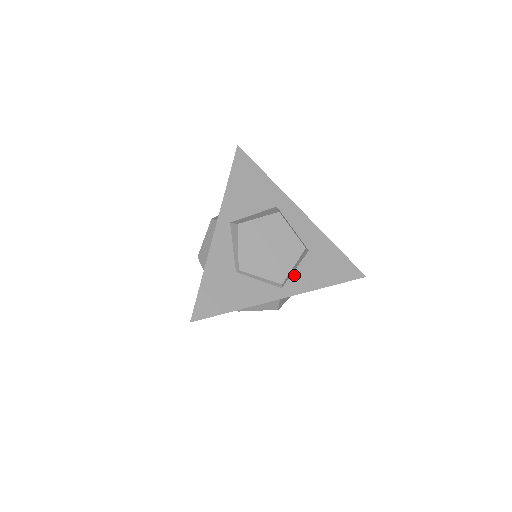
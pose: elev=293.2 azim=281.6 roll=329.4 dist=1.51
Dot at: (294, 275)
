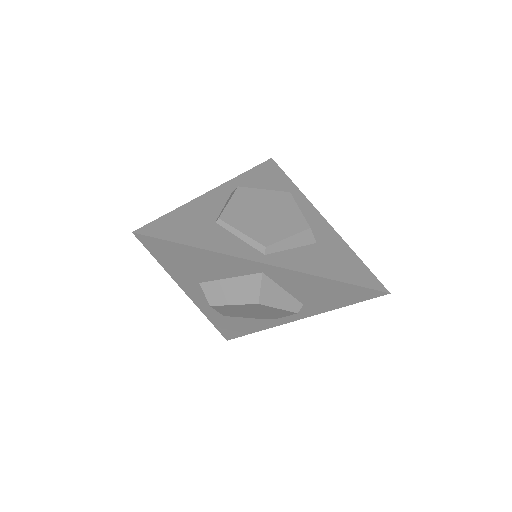
Dot at: (287, 252)
